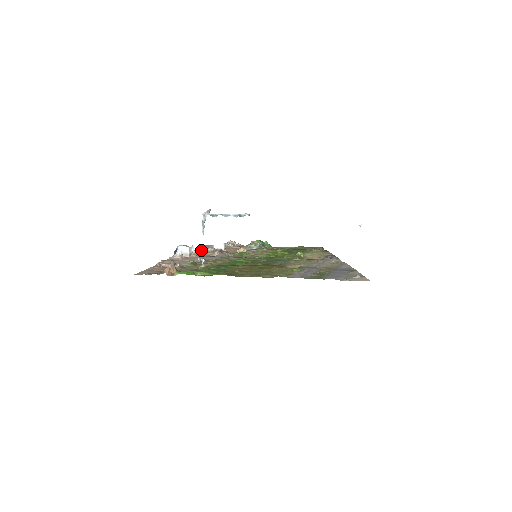
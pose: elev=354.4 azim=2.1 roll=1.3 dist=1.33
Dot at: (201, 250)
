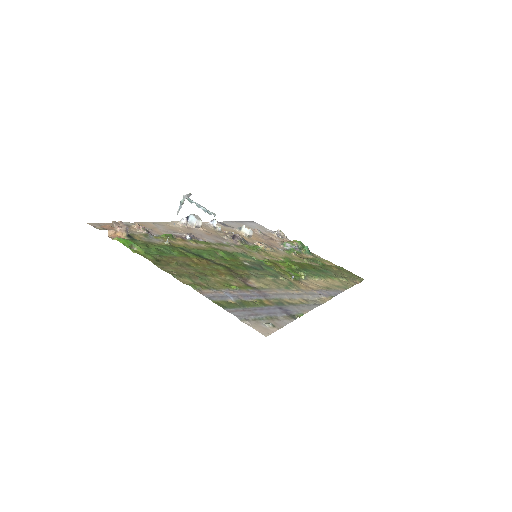
Dot at: (219, 227)
